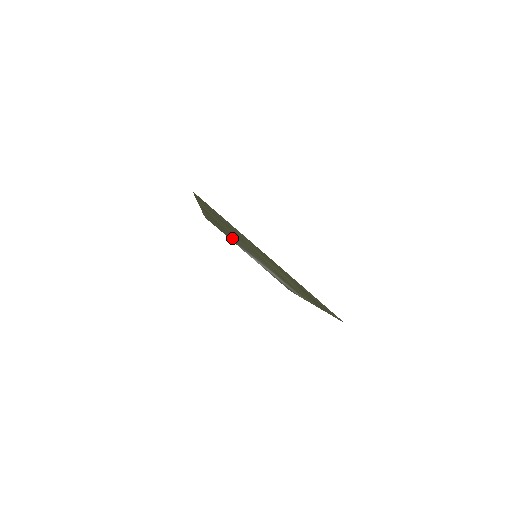
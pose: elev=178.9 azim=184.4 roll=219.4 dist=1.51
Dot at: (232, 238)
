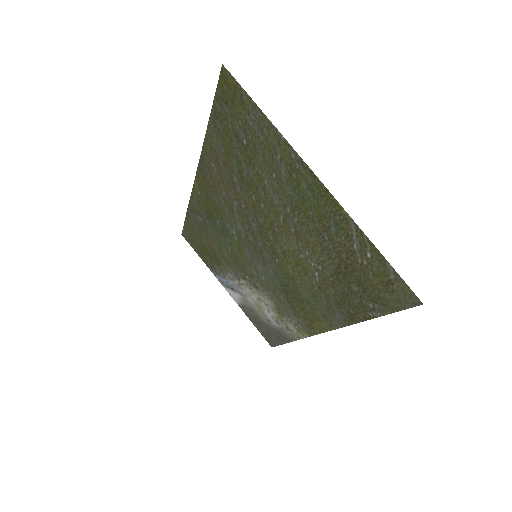
Dot at: (218, 248)
